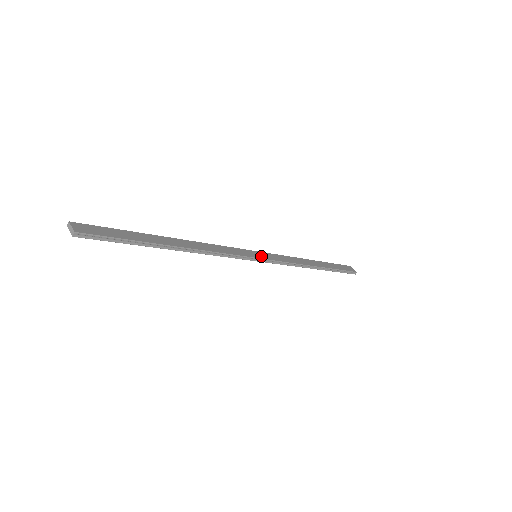
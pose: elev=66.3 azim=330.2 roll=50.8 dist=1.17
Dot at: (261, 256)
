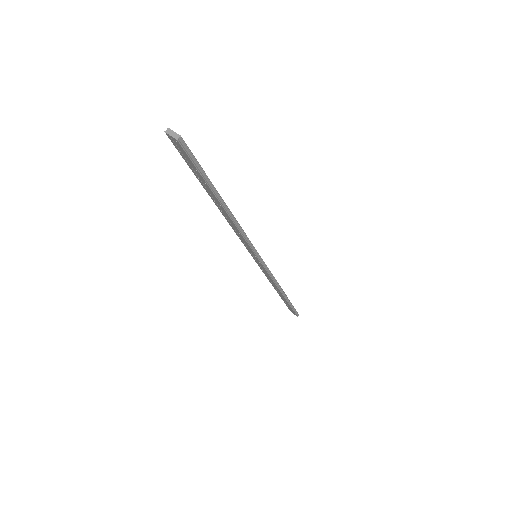
Dot at: occluded
